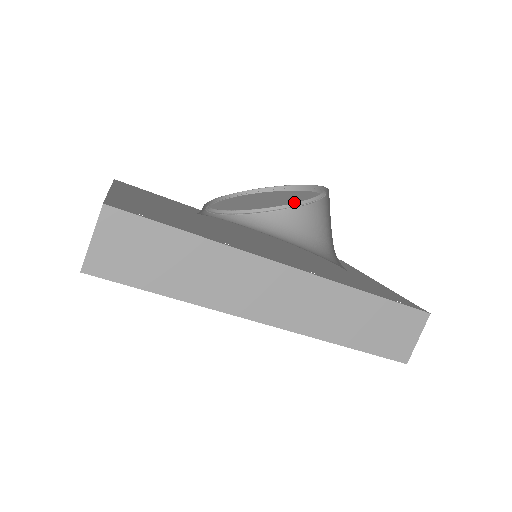
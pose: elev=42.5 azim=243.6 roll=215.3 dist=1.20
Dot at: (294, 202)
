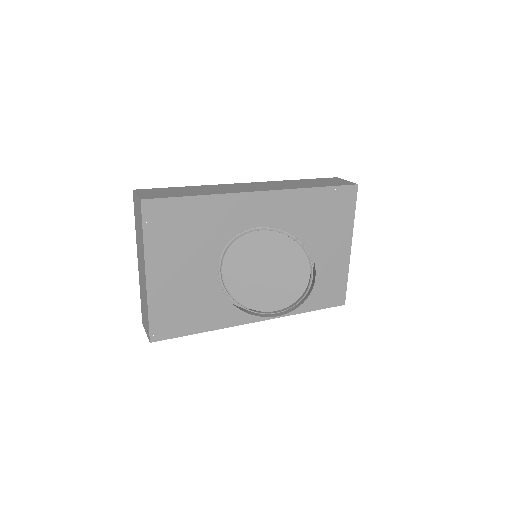
Dot at: (279, 296)
